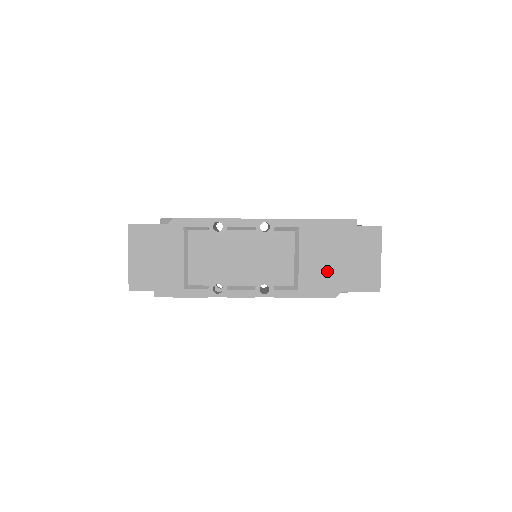
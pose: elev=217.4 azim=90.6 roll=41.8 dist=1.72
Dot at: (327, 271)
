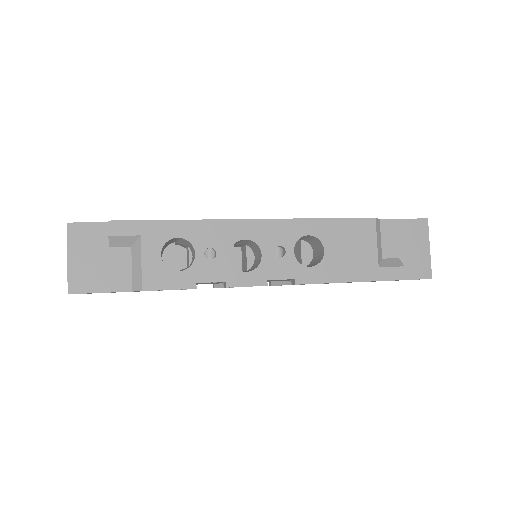
Dot at: occluded
